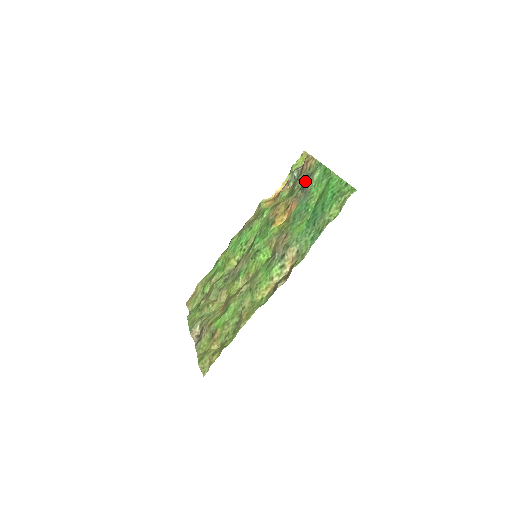
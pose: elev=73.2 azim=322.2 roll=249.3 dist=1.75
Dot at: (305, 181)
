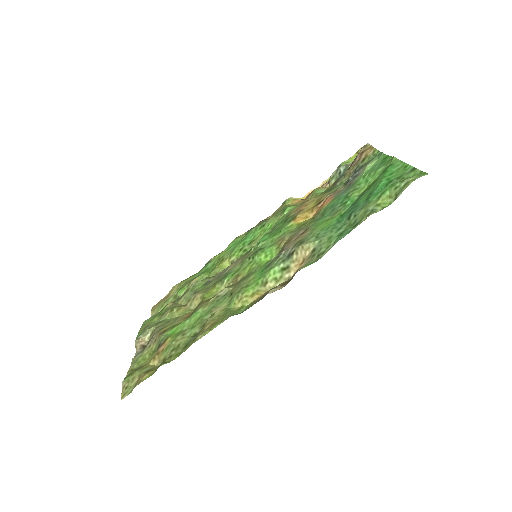
Dot at: (353, 174)
